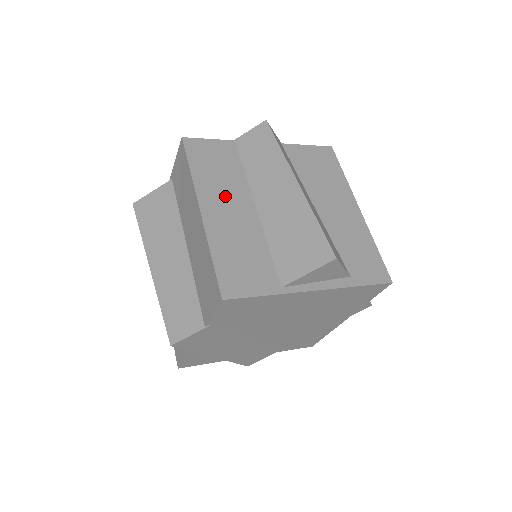
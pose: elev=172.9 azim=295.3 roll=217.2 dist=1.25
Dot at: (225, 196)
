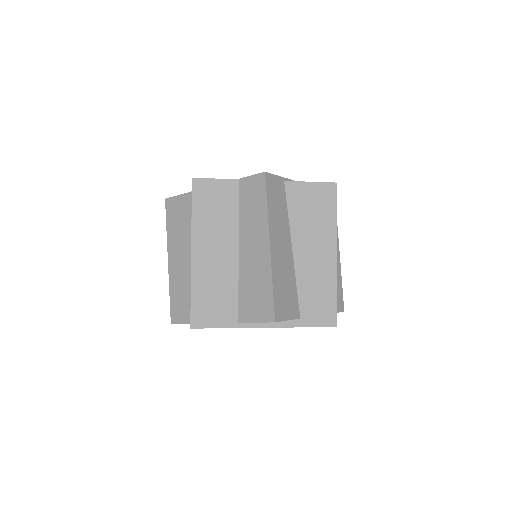
Dot at: (215, 239)
